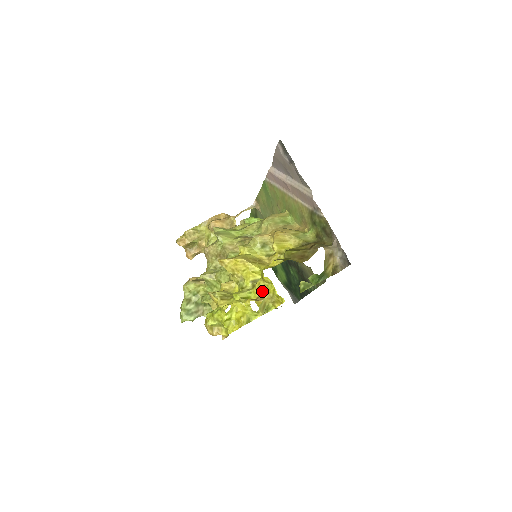
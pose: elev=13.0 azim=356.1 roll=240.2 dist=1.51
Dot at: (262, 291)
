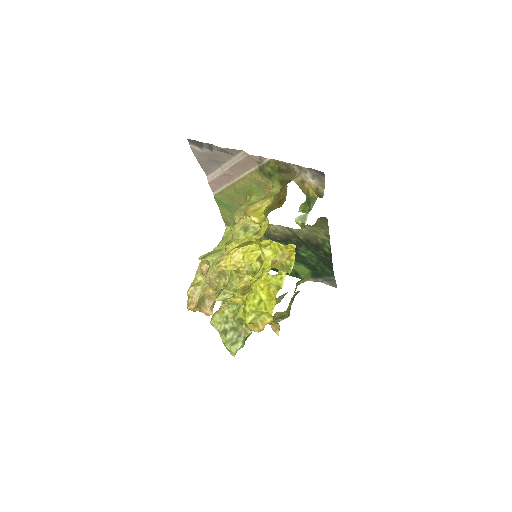
Dot at: (271, 257)
